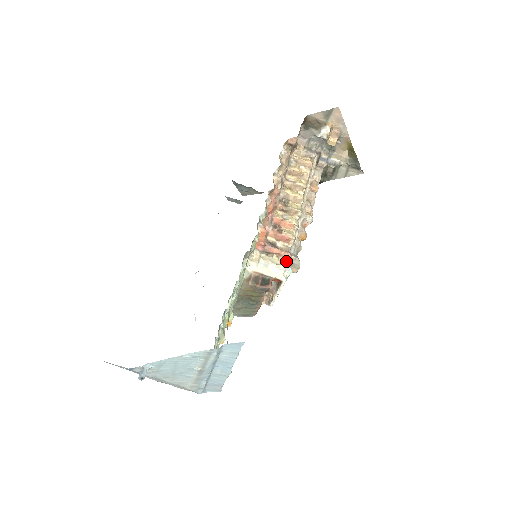
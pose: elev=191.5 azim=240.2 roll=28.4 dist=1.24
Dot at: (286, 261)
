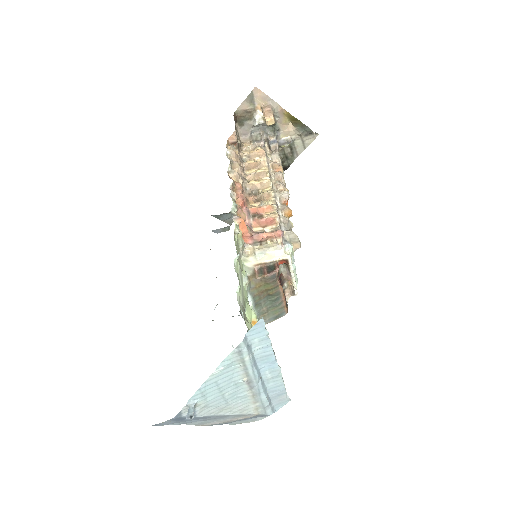
Dot at: (280, 239)
